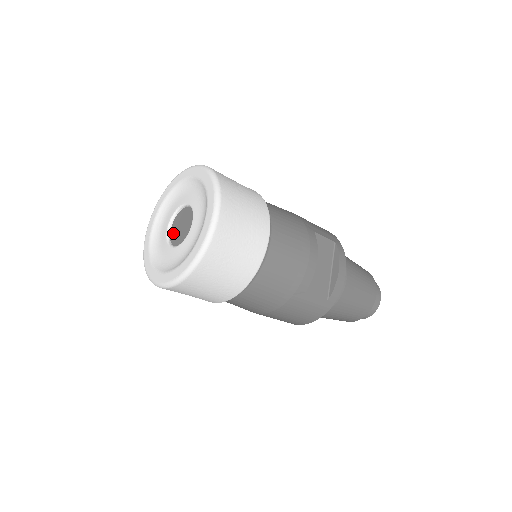
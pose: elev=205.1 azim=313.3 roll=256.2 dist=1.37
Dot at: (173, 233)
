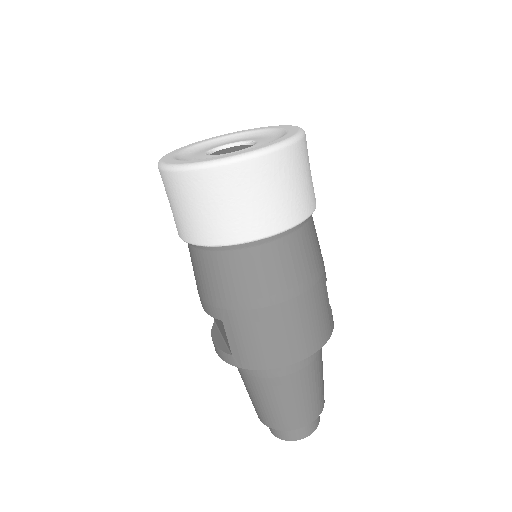
Dot at: occluded
